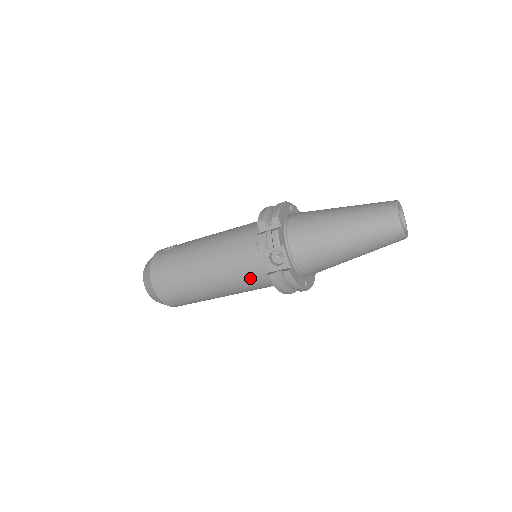
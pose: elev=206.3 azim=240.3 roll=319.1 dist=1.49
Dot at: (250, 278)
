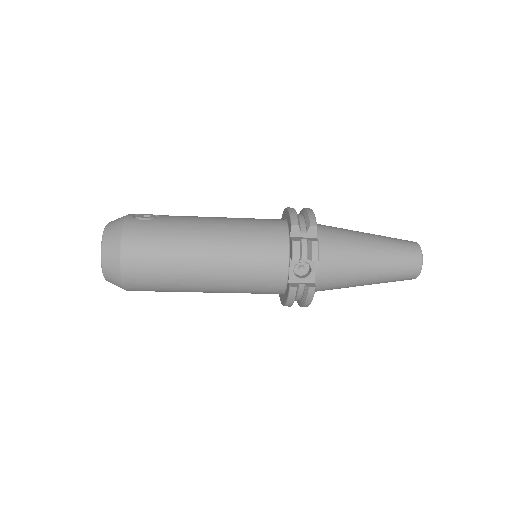
Dot at: (259, 283)
